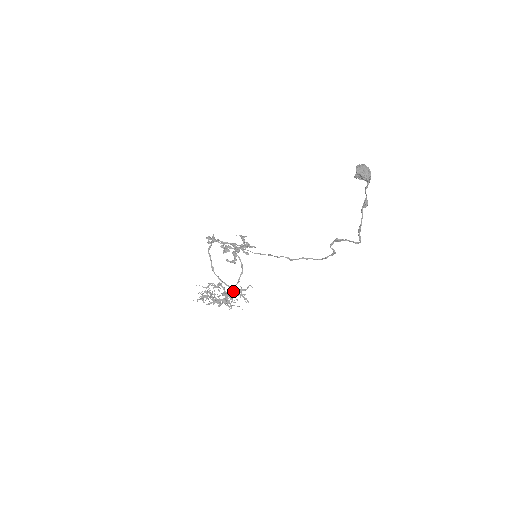
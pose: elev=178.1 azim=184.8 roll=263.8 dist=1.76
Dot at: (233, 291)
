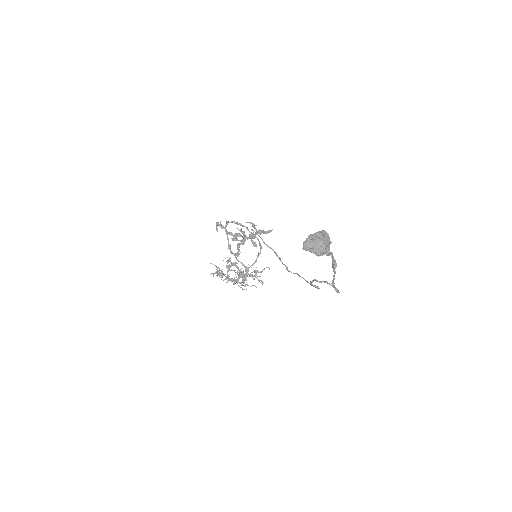
Dot at: occluded
